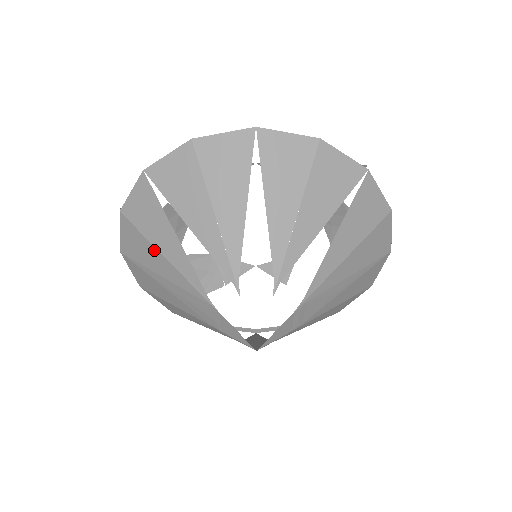
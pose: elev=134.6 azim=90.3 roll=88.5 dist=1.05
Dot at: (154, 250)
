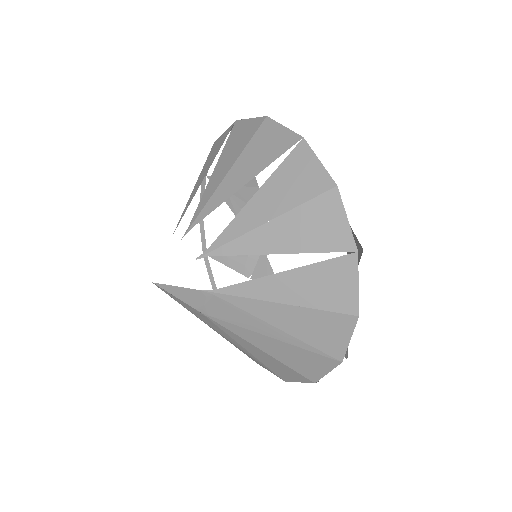
Dot at: occluded
